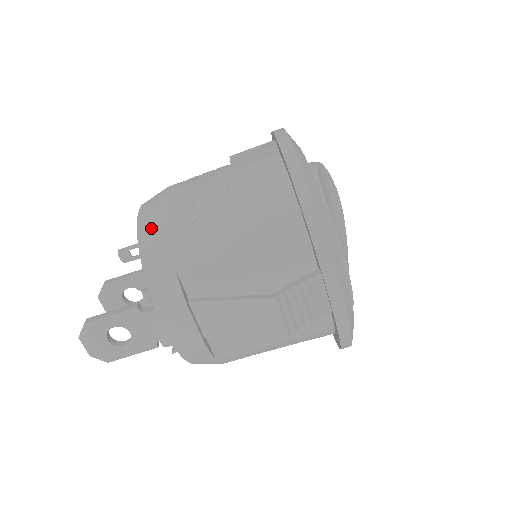
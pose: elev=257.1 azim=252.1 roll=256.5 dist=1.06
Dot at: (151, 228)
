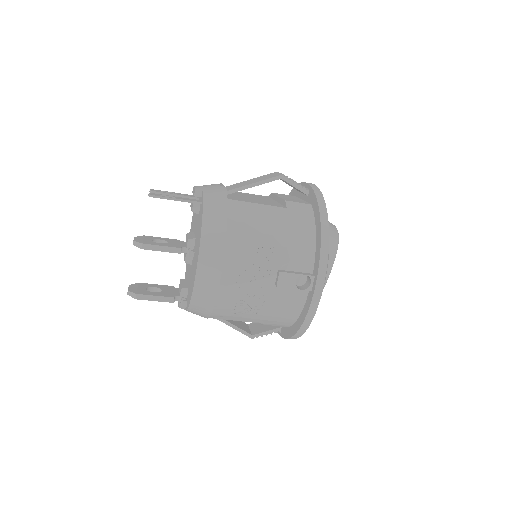
Dot at: (204, 300)
